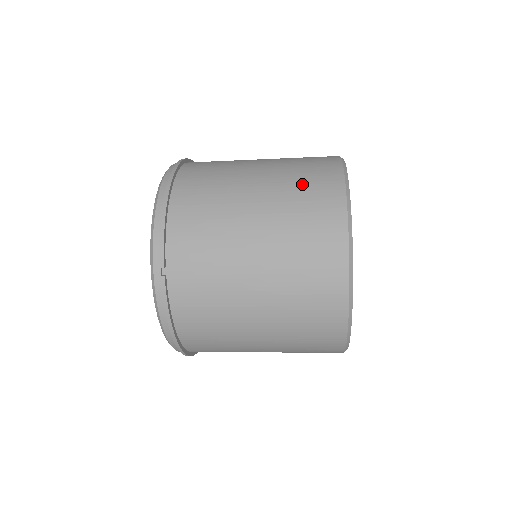
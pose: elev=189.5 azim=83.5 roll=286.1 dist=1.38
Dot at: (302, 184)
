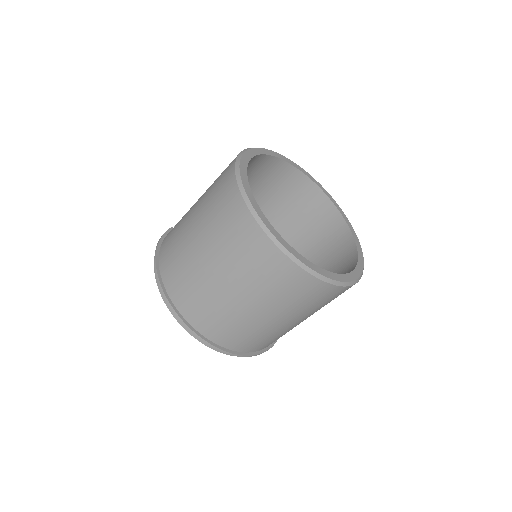
Dot at: occluded
